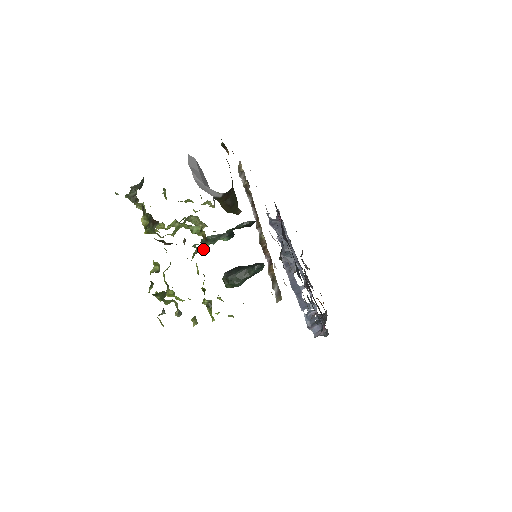
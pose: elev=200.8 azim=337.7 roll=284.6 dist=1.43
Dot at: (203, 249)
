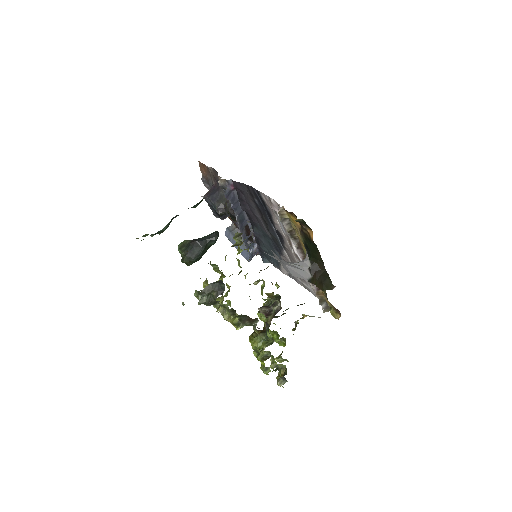
Dot at: occluded
